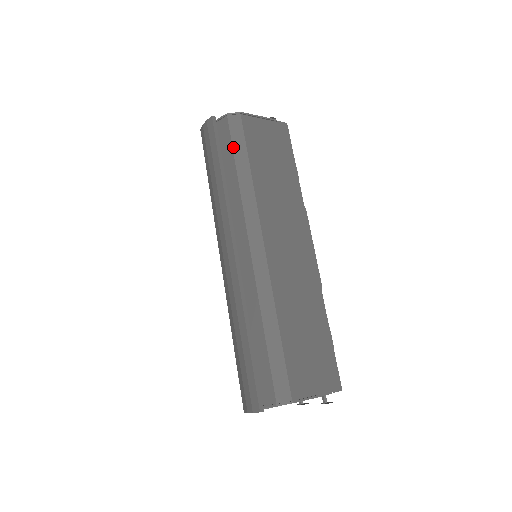
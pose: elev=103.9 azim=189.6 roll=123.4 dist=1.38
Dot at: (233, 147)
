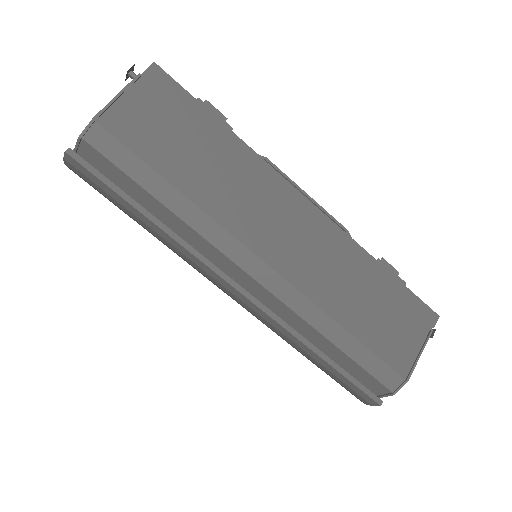
Dot at: (128, 175)
